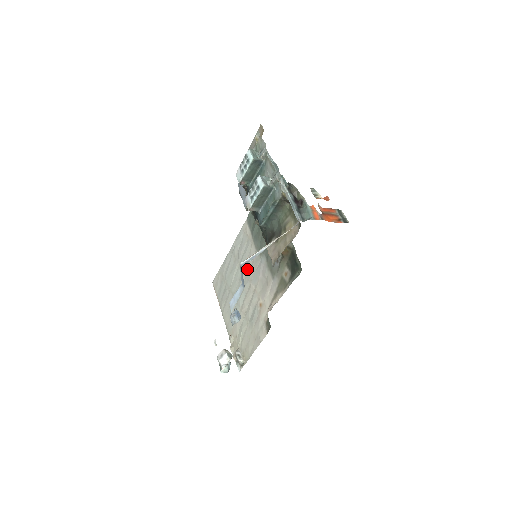
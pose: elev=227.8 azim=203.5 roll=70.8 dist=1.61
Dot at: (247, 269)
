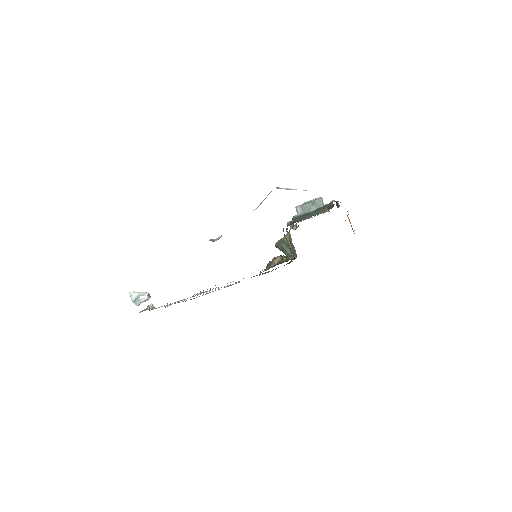
Dot at: occluded
